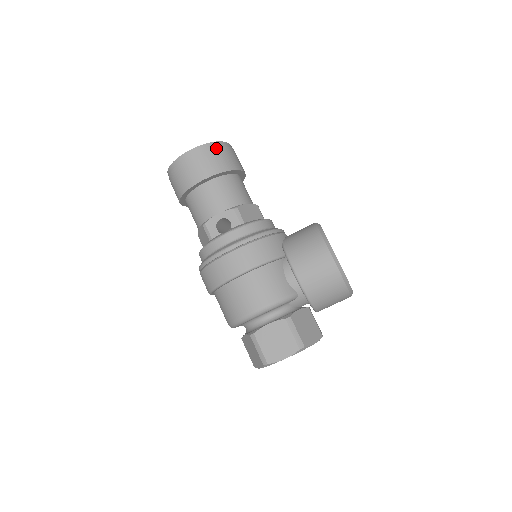
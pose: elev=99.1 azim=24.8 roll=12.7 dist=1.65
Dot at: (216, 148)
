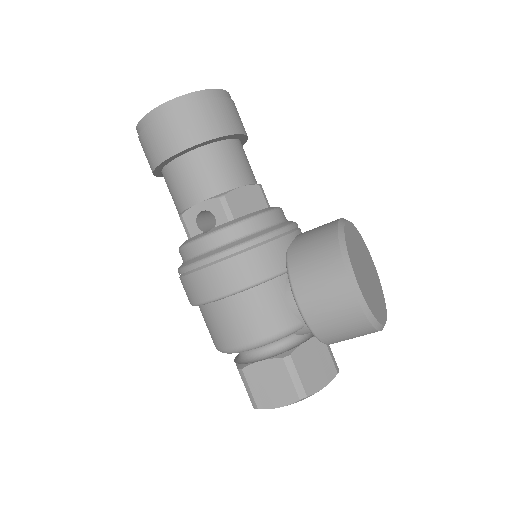
Dot at: (196, 102)
